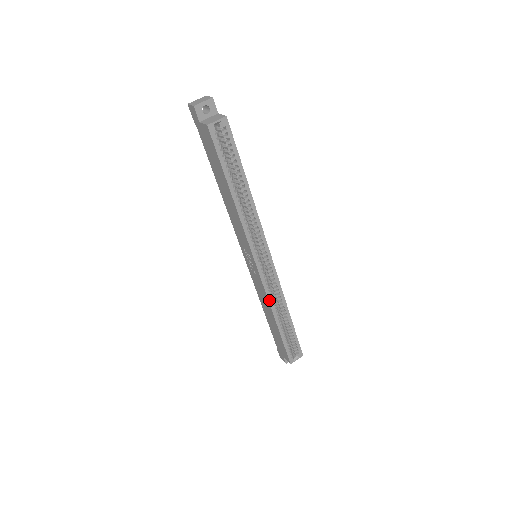
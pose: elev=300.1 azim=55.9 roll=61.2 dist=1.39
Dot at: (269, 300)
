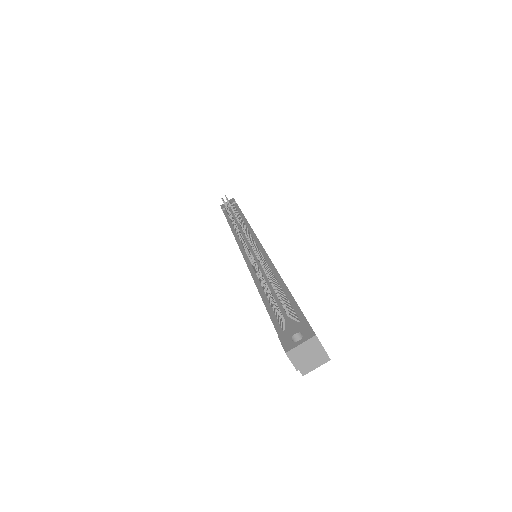
Dot at: occluded
